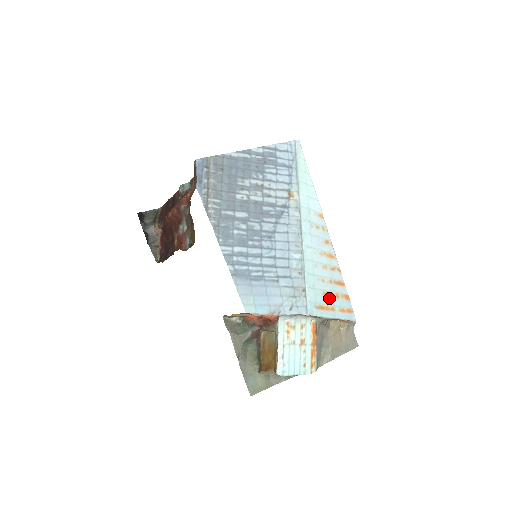
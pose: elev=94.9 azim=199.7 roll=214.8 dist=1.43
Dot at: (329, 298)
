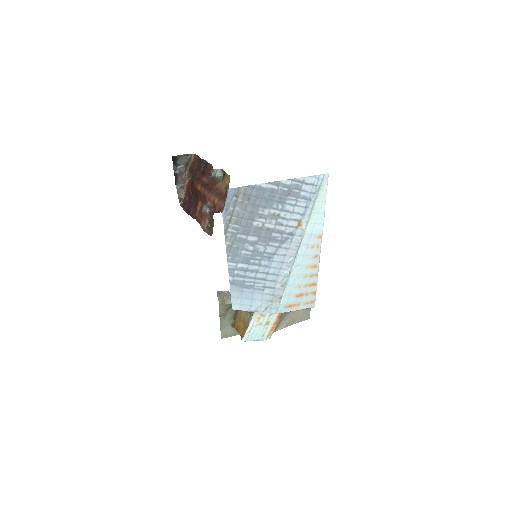
Dot at: (299, 298)
